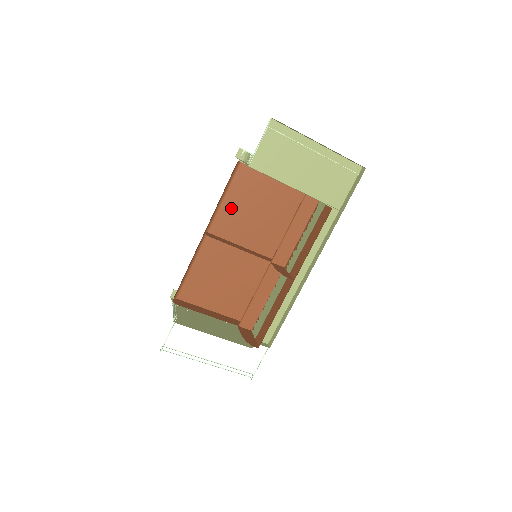
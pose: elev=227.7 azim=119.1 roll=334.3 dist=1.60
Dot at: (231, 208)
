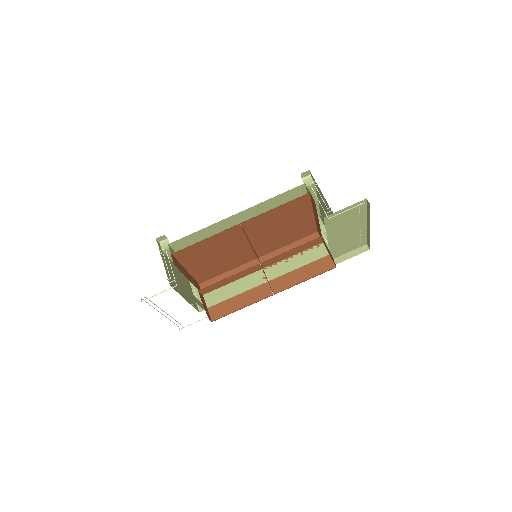
Dot at: (271, 216)
